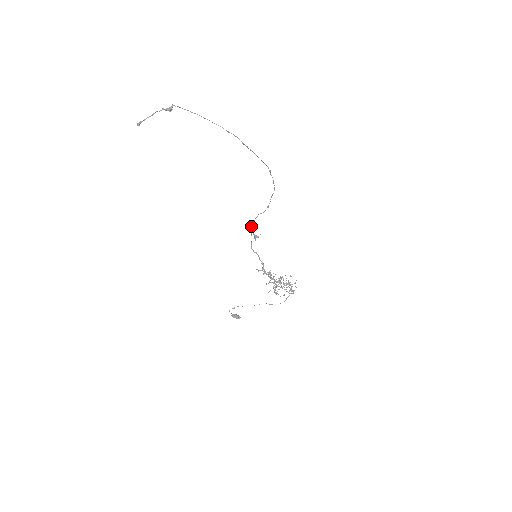
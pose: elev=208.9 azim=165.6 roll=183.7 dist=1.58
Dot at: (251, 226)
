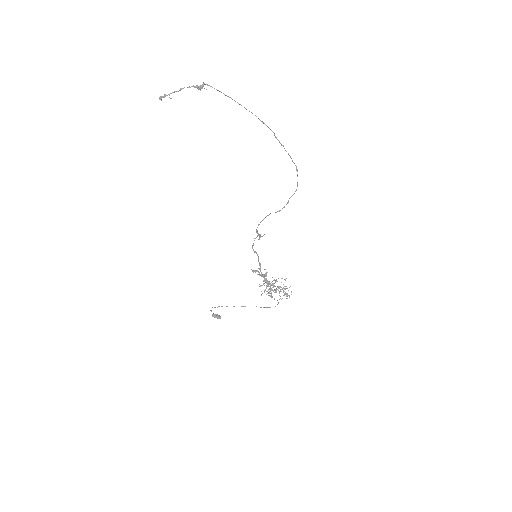
Dot at: (258, 224)
